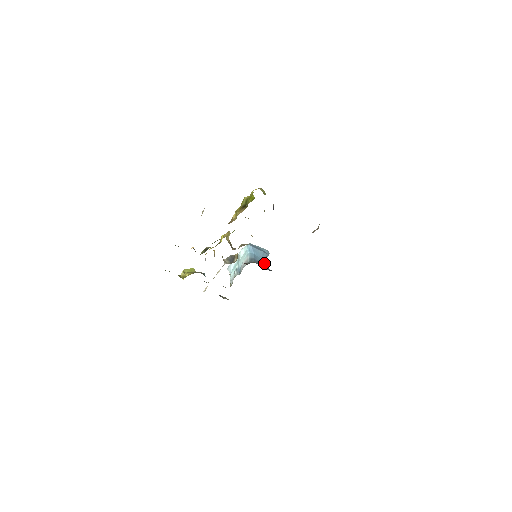
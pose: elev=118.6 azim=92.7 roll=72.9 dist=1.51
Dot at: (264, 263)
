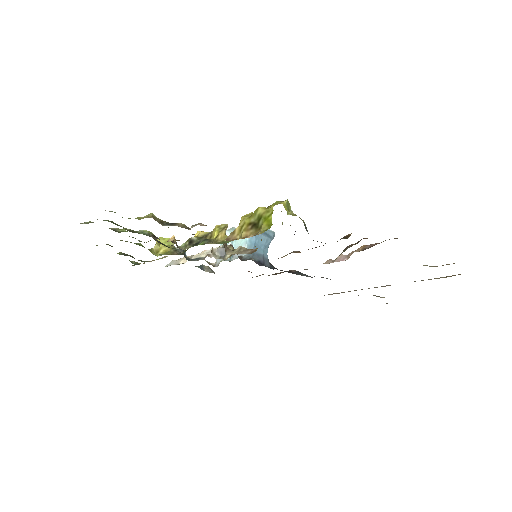
Dot at: (265, 254)
